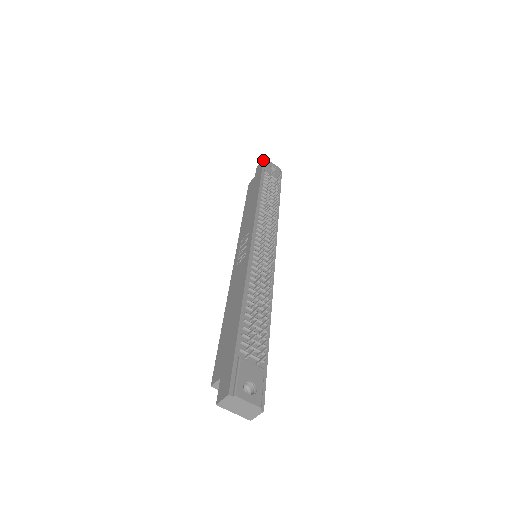
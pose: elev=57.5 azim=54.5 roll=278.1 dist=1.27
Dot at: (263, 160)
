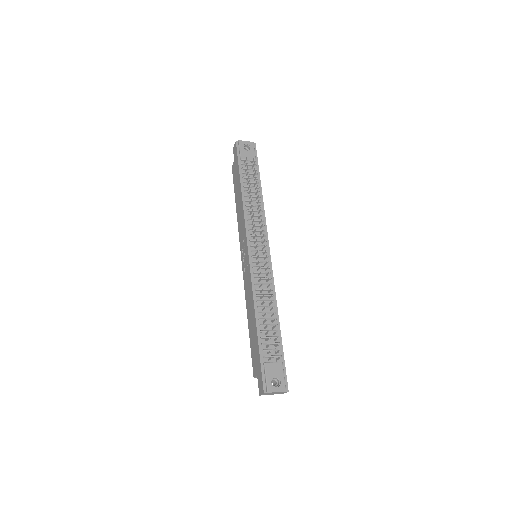
Dot at: (236, 143)
